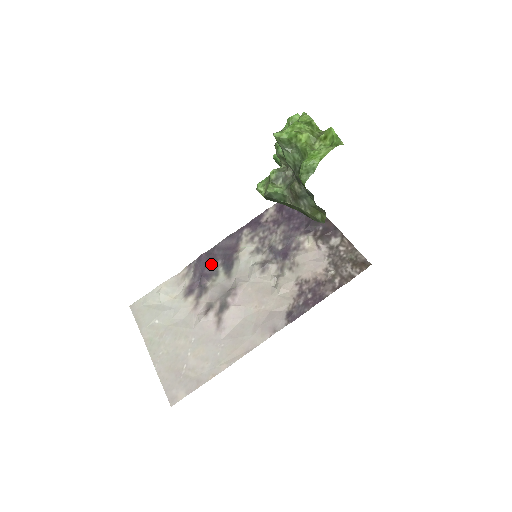
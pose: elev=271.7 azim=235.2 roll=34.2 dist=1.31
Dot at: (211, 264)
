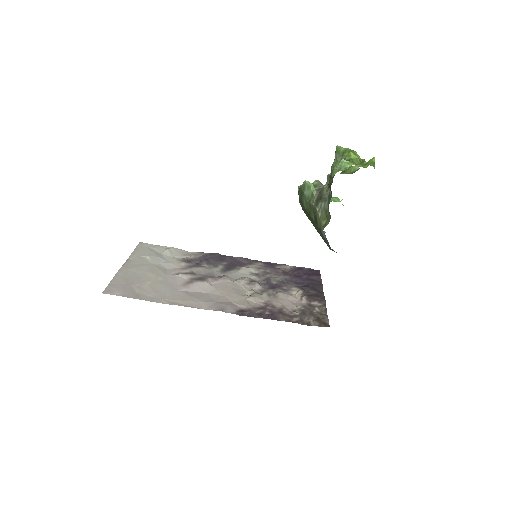
Dot at: (218, 260)
